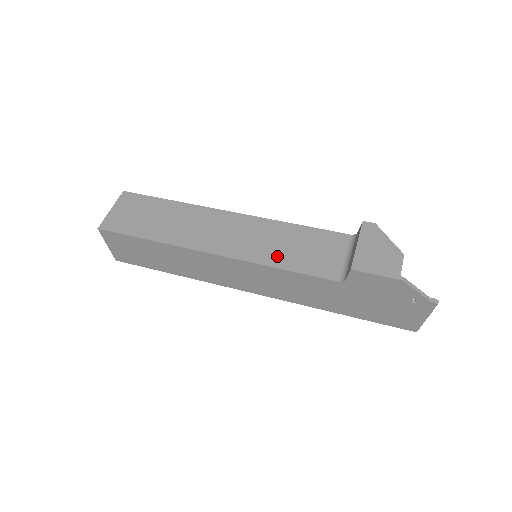
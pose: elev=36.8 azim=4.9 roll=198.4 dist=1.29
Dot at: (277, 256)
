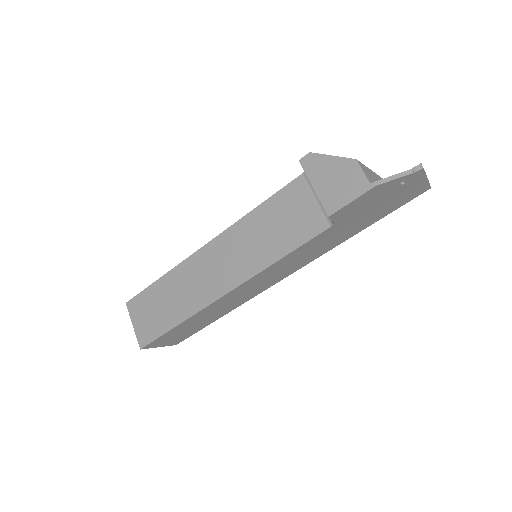
Dot at: (268, 251)
